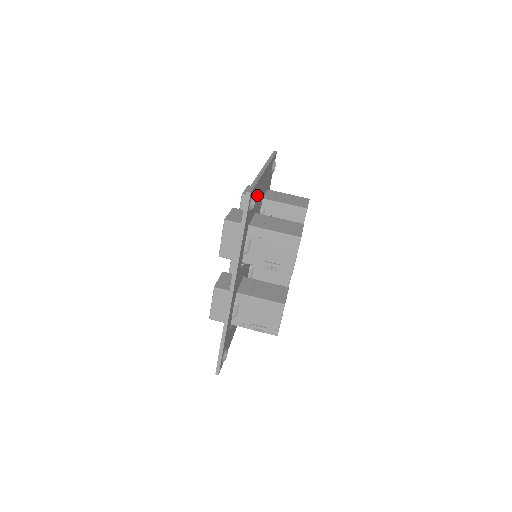
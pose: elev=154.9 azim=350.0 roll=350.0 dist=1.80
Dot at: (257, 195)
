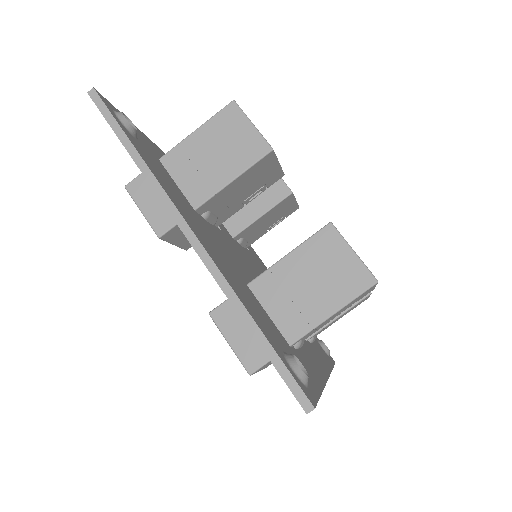
Dot at: (245, 296)
